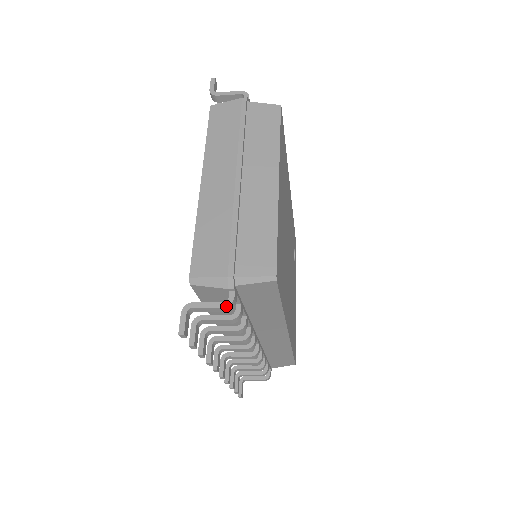
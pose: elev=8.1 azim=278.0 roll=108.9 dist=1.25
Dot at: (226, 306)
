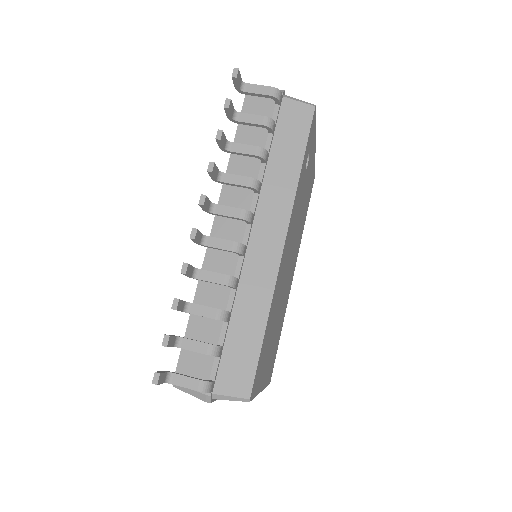
Dot at: occluded
